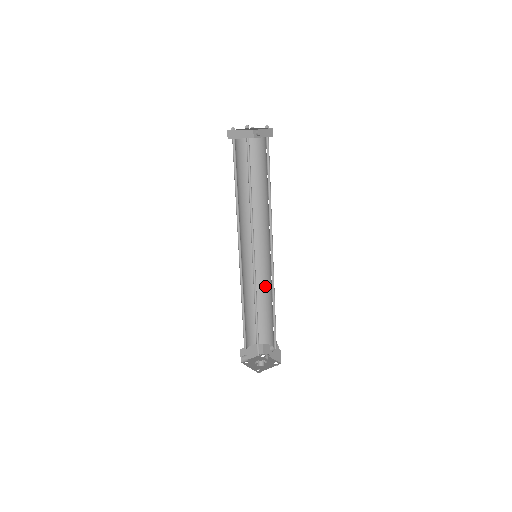
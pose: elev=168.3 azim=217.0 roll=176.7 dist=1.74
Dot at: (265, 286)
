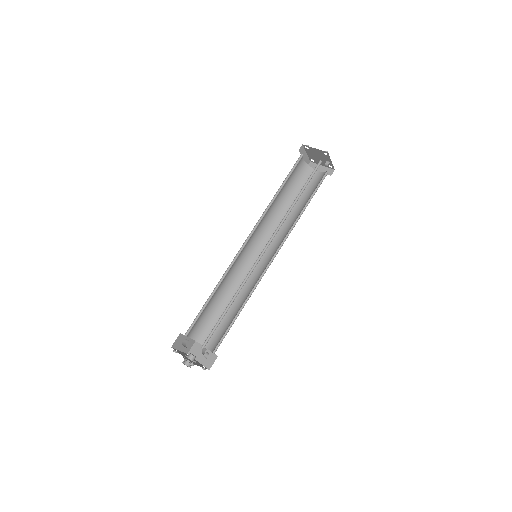
Dot at: occluded
